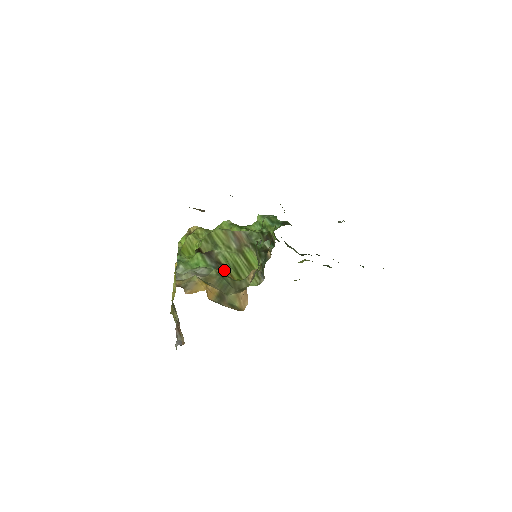
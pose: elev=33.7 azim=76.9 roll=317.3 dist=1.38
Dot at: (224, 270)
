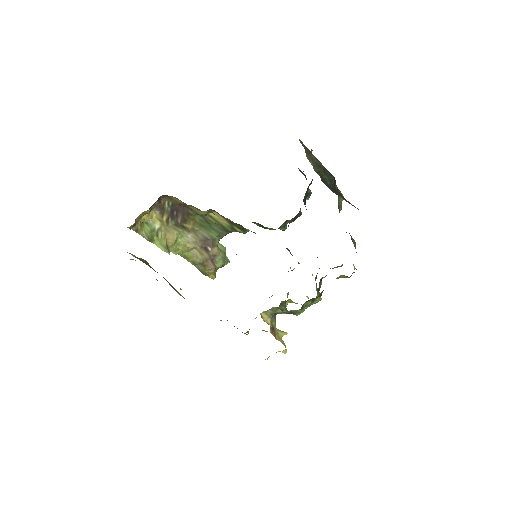
Dot at: occluded
